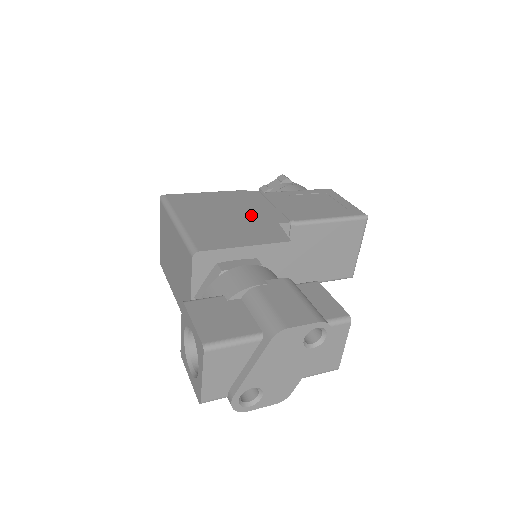
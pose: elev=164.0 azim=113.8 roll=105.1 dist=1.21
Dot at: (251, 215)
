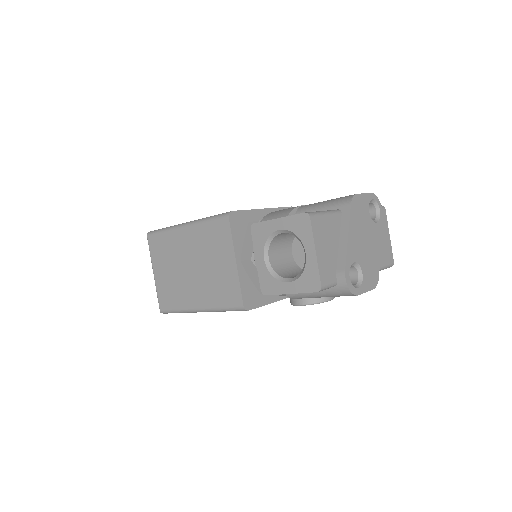
Dot at: occluded
